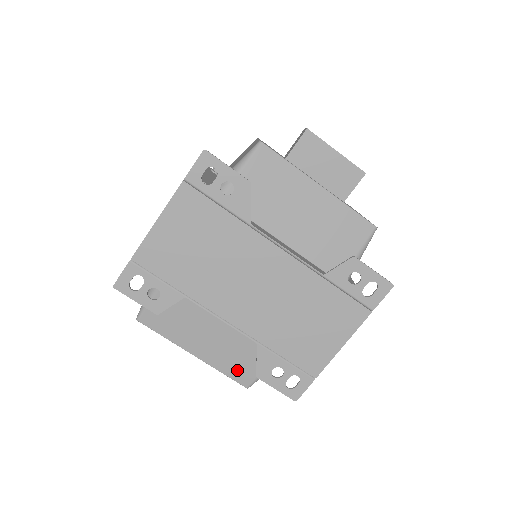
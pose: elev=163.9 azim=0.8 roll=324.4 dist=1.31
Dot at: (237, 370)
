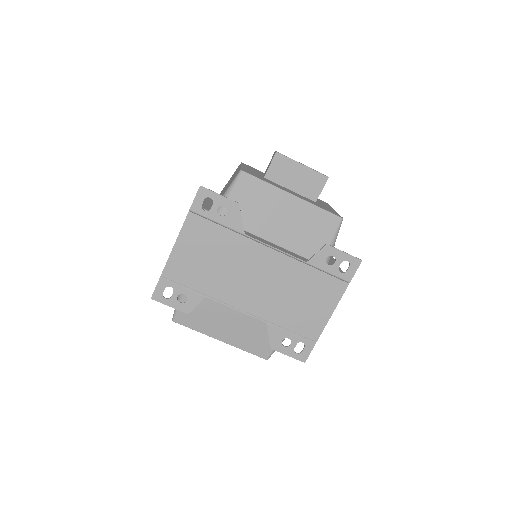
Dot at: (256, 347)
